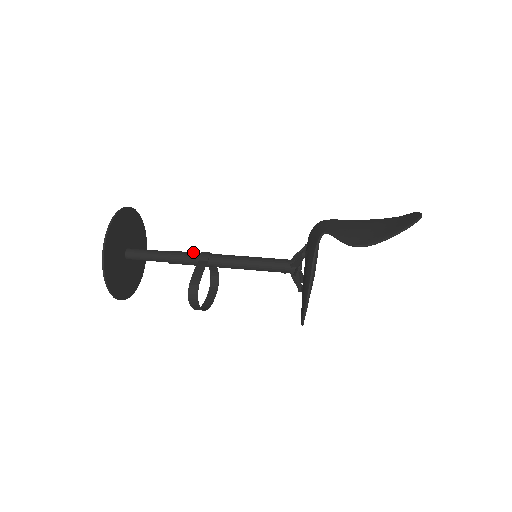
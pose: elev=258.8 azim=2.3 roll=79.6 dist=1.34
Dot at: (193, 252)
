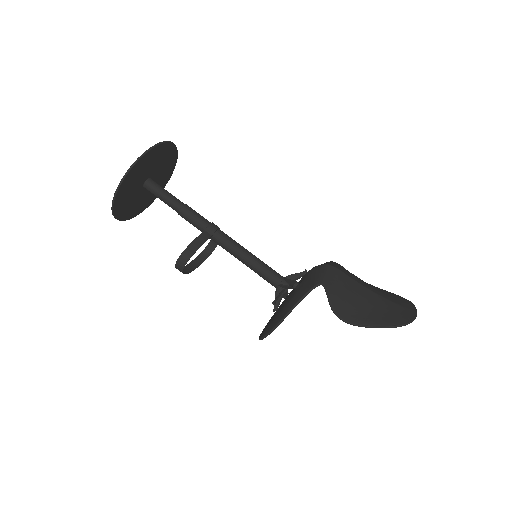
Dot at: (204, 218)
